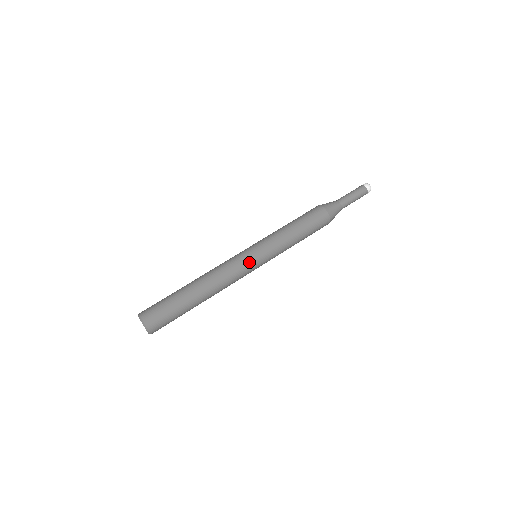
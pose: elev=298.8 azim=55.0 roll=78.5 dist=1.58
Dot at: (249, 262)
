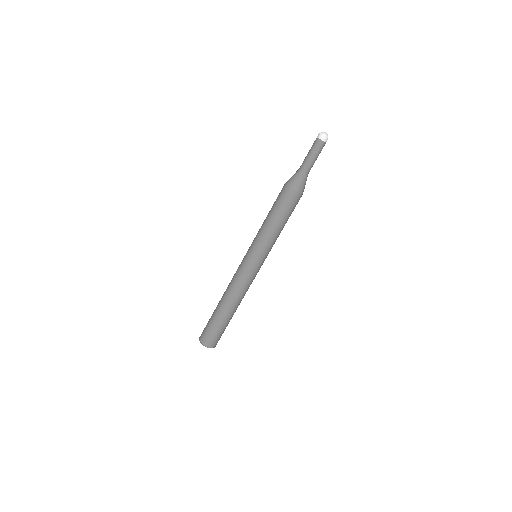
Dot at: occluded
